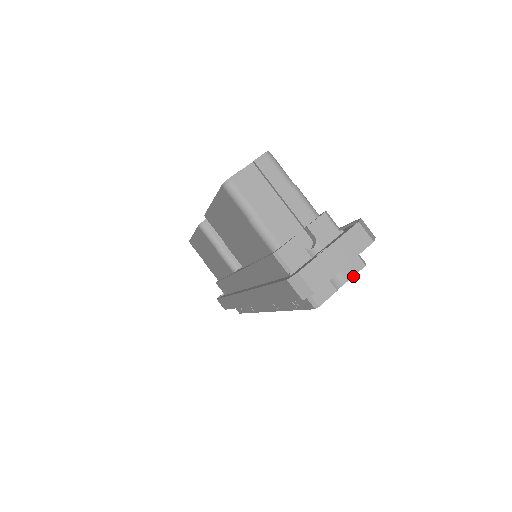
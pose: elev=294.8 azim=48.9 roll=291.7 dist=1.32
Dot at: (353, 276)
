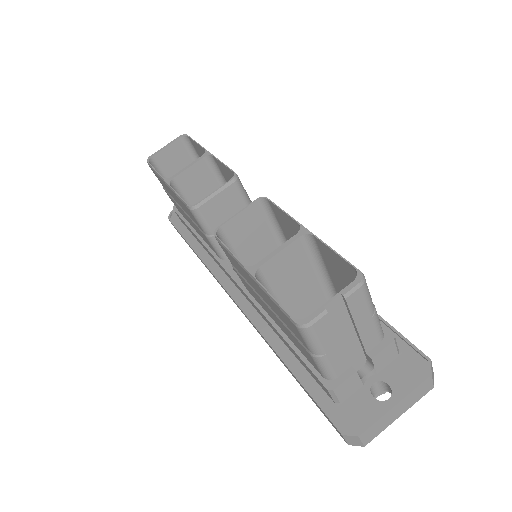
Dot at: occluded
